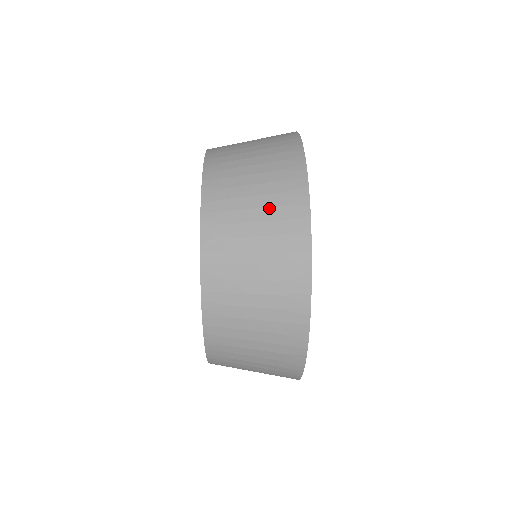
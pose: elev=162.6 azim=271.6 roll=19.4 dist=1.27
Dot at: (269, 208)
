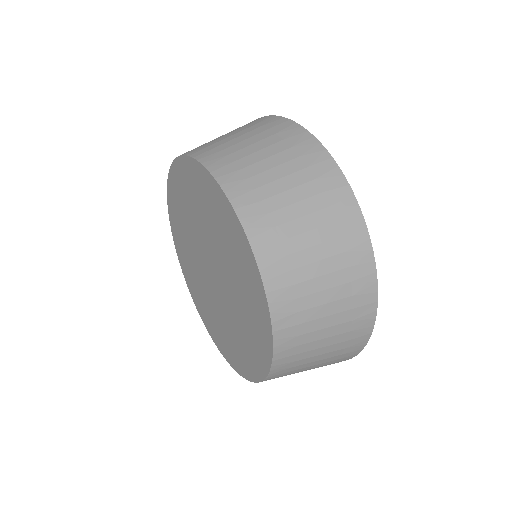
Dot at: (337, 272)
